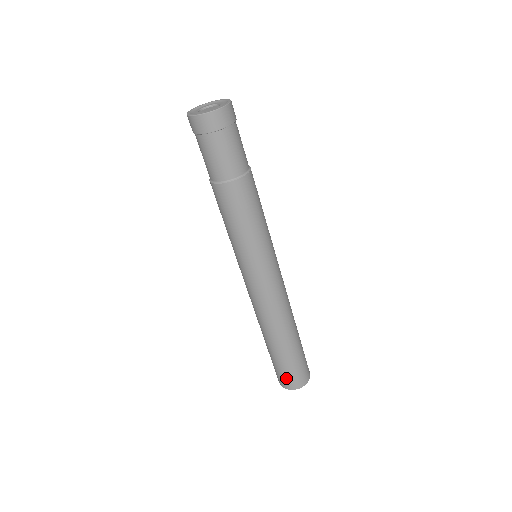
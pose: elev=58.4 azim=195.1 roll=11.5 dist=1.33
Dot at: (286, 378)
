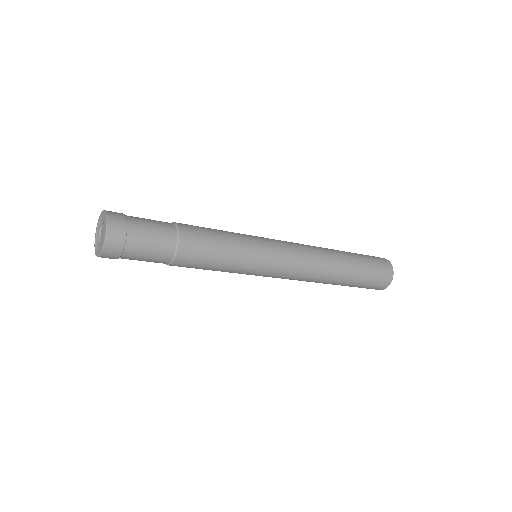
Dot at: (367, 288)
